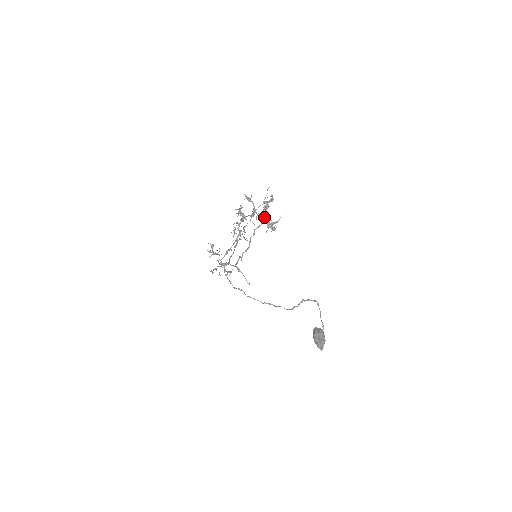
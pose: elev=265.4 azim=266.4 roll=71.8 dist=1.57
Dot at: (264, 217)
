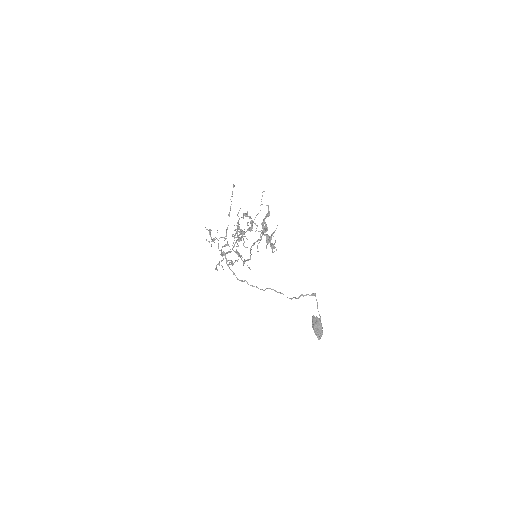
Dot at: occluded
